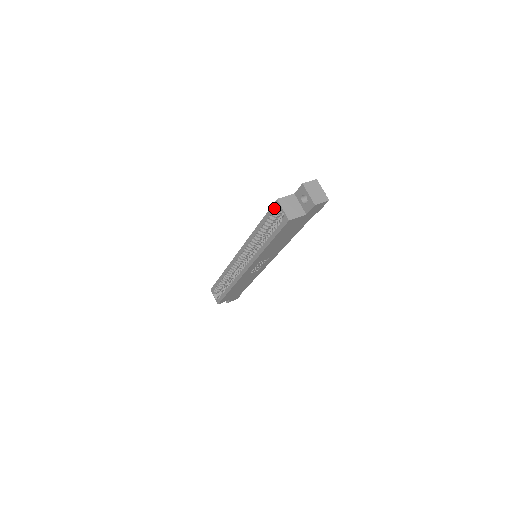
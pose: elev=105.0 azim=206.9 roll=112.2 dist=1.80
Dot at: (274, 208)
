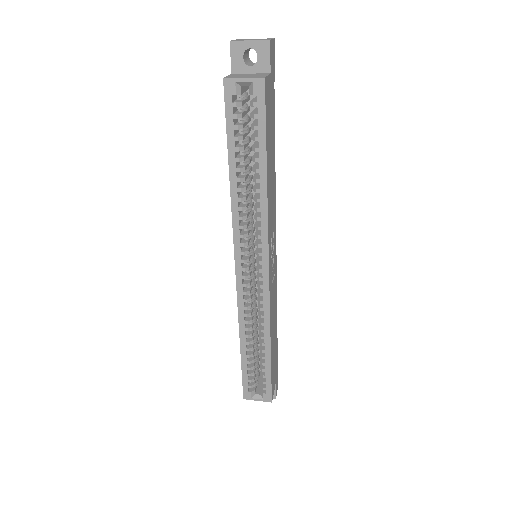
Dot at: (230, 99)
